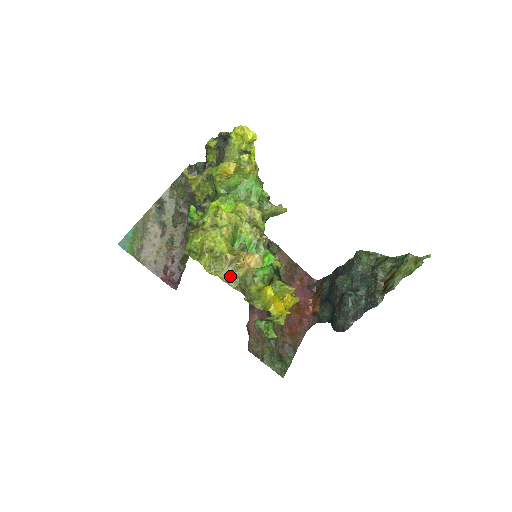
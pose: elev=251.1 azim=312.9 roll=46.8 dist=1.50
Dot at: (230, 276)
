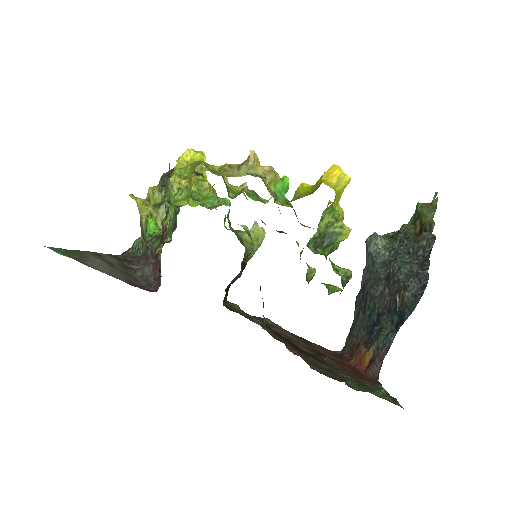
Dot at: occluded
